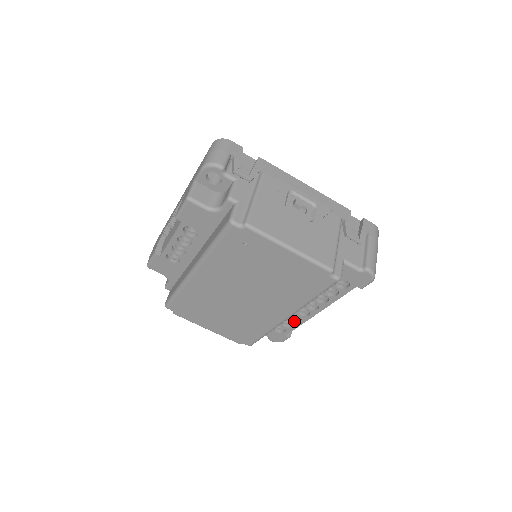
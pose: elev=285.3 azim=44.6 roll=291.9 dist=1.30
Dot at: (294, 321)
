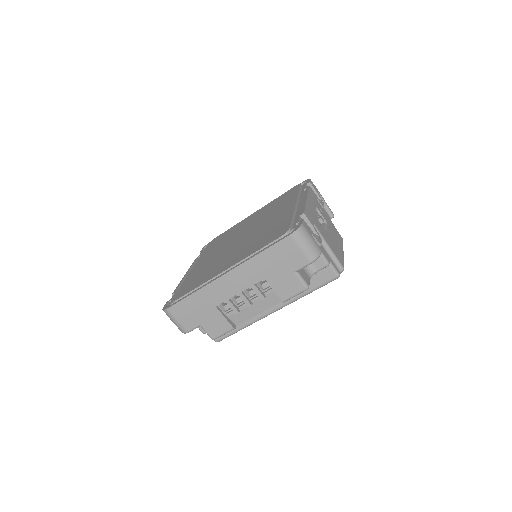
Dot at: occluded
